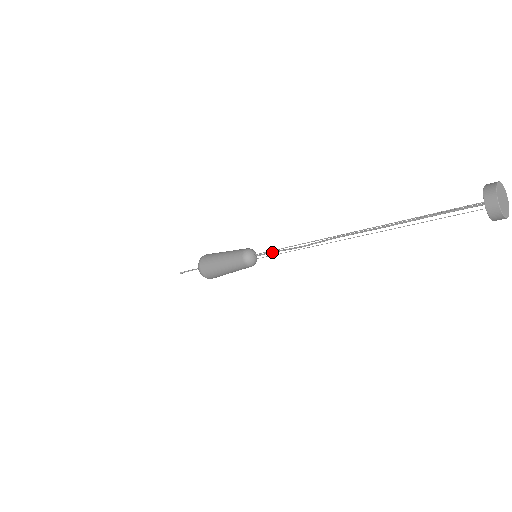
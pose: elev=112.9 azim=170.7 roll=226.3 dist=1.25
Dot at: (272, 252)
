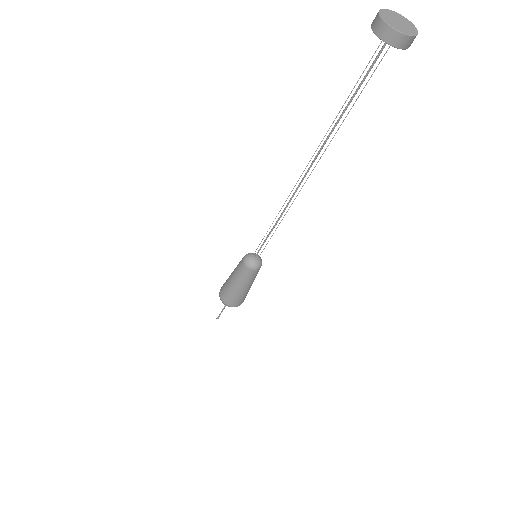
Dot at: (264, 242)
